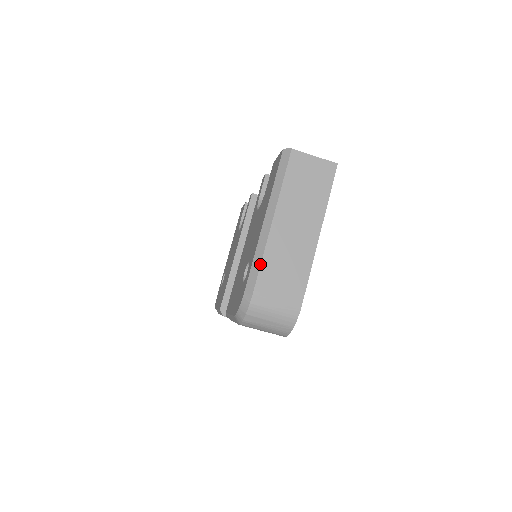
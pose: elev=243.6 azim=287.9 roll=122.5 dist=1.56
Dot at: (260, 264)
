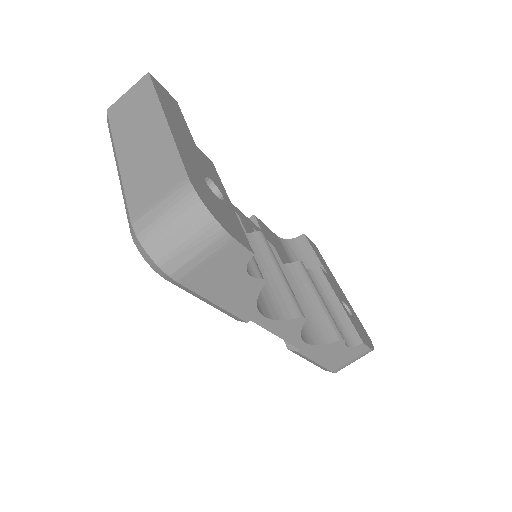
Dot at: (124, 197)
